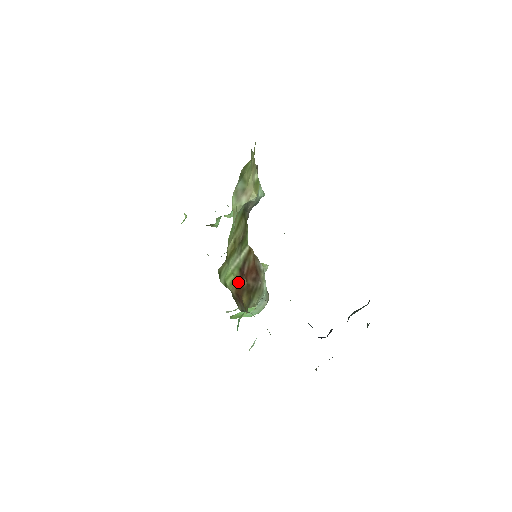
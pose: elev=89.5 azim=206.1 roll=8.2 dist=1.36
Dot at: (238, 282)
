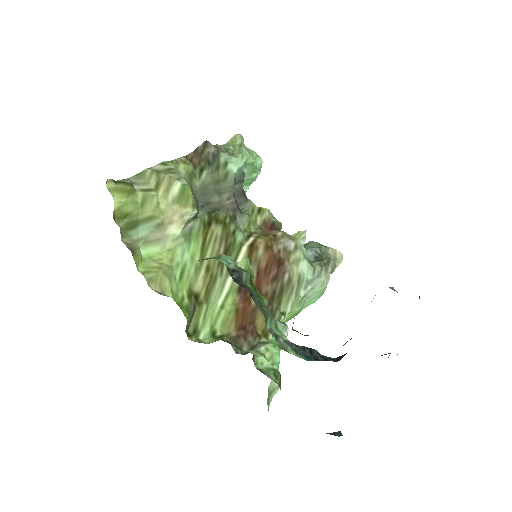
Dot at: (237, 311)
